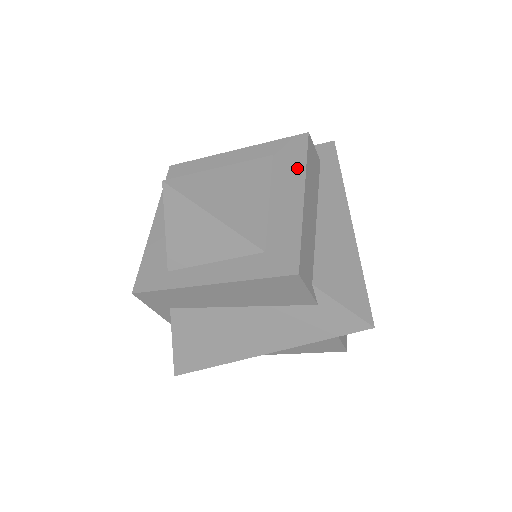
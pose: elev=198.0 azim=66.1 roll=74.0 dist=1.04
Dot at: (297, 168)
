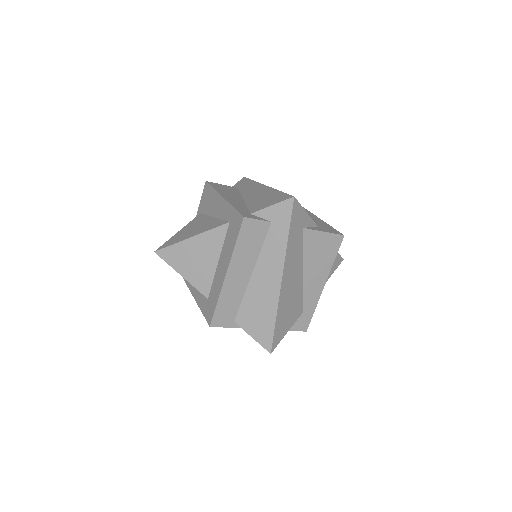
Dot at: (231, 247)
